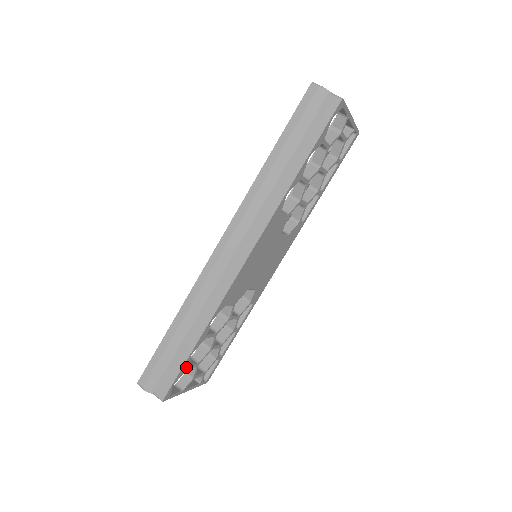
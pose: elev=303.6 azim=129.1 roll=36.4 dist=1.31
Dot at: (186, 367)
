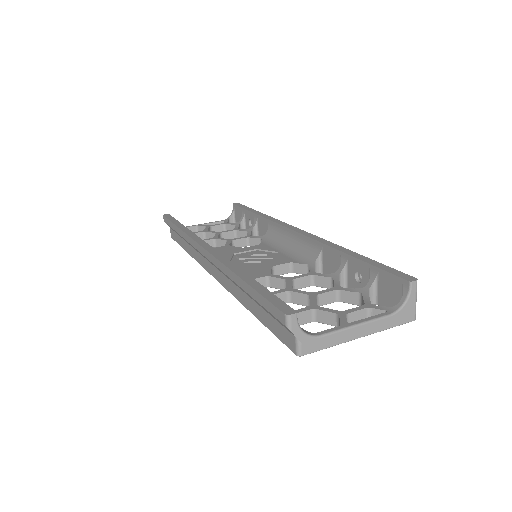
Dot at: occluded
